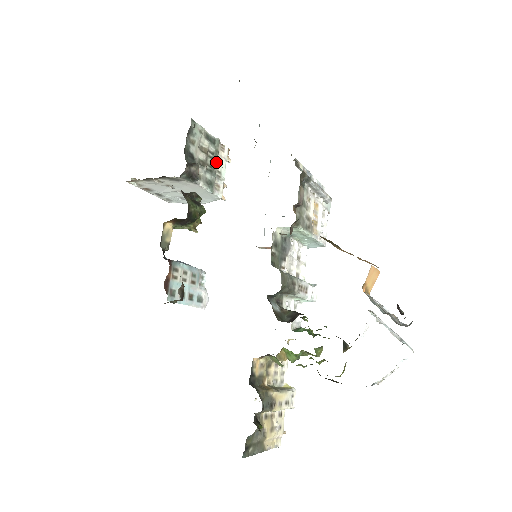
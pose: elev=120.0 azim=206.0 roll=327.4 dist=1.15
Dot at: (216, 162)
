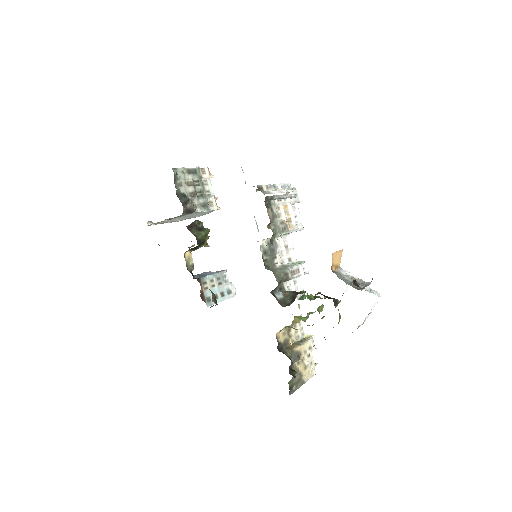
Dot at: (203, 186)
